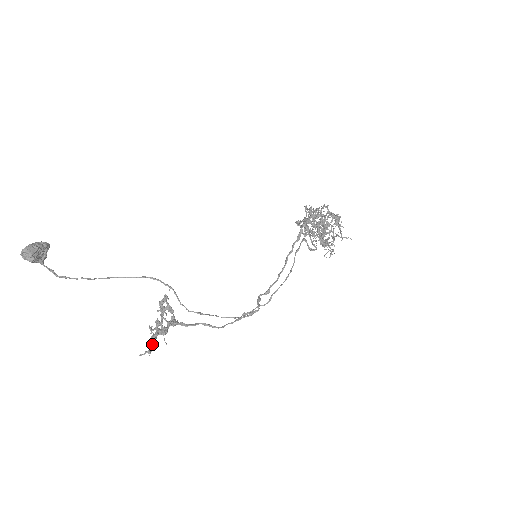
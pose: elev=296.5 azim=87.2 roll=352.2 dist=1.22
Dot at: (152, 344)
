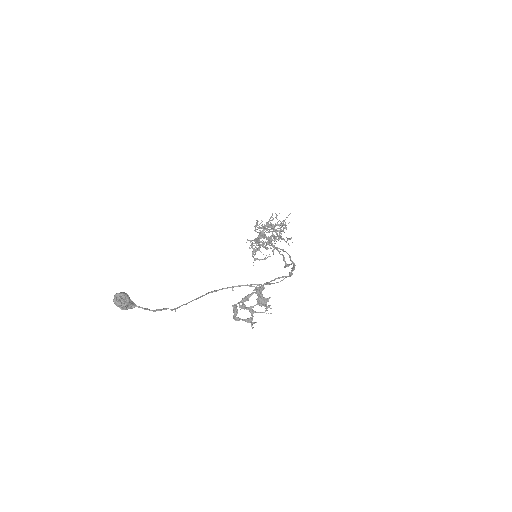
Dot at: (264, 300)
